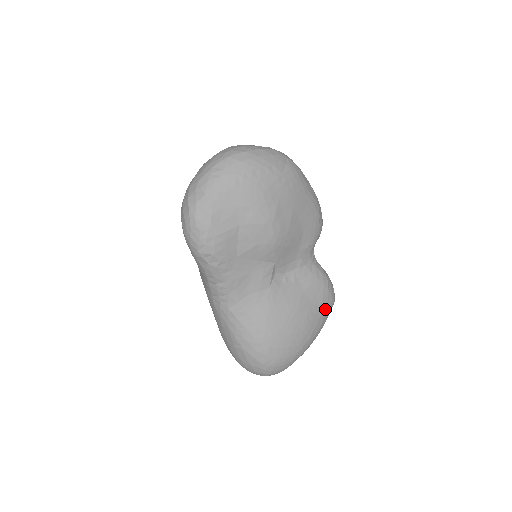
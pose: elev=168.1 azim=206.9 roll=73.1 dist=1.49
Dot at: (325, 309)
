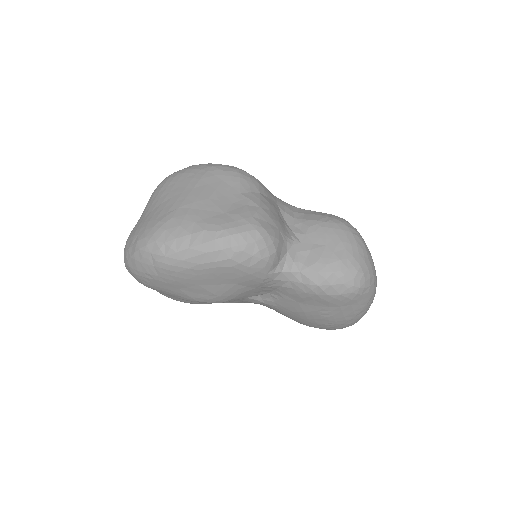
Dot at: (343, 304)
